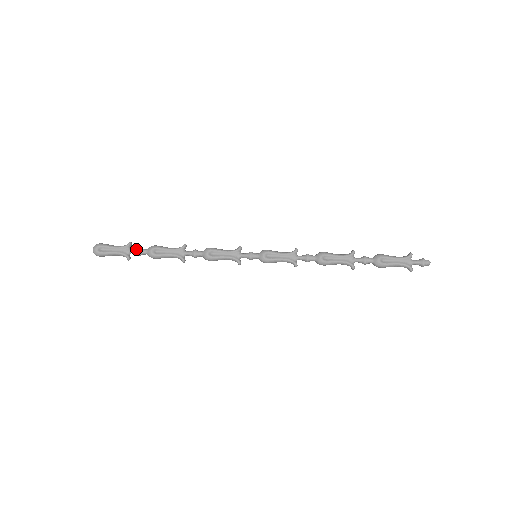
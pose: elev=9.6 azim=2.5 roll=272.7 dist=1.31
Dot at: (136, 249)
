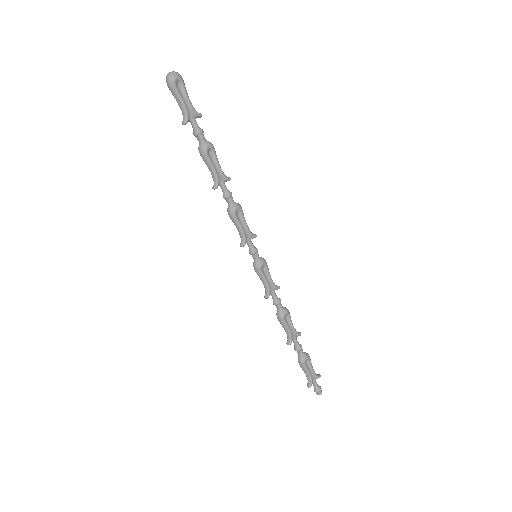
Dot at: occluded
